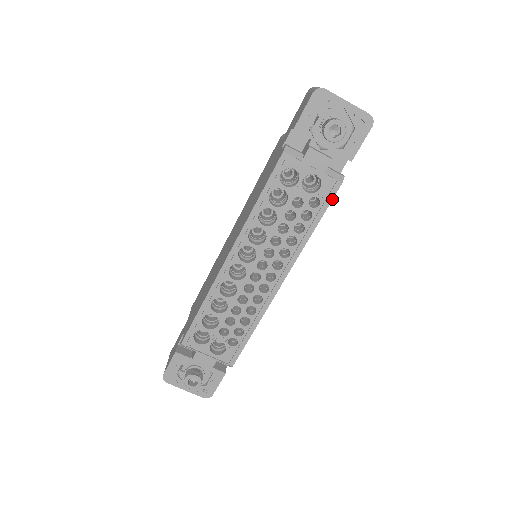
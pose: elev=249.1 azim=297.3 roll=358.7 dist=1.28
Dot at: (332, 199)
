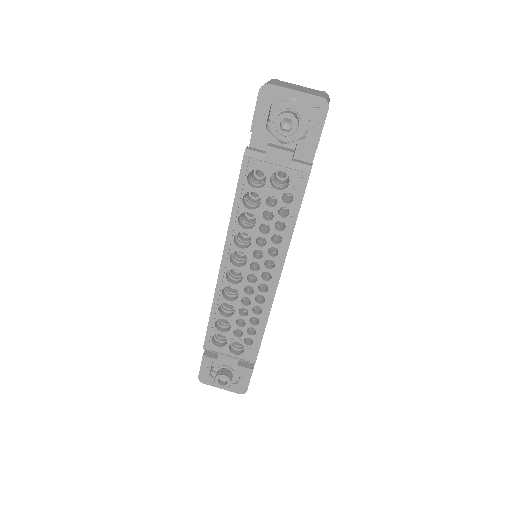
Dot at: (304, 191)
